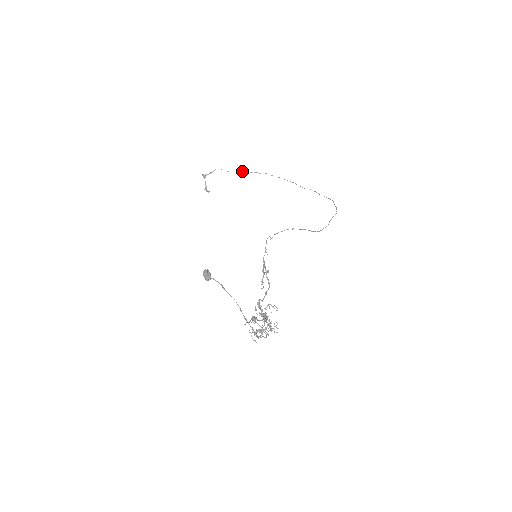
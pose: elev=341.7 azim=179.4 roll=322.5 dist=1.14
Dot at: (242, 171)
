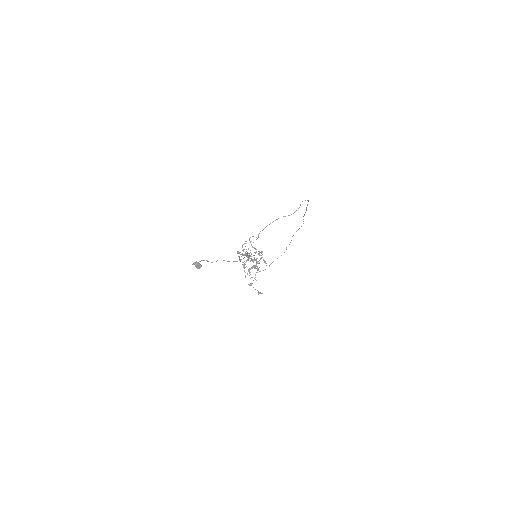
Dot at: occluded
